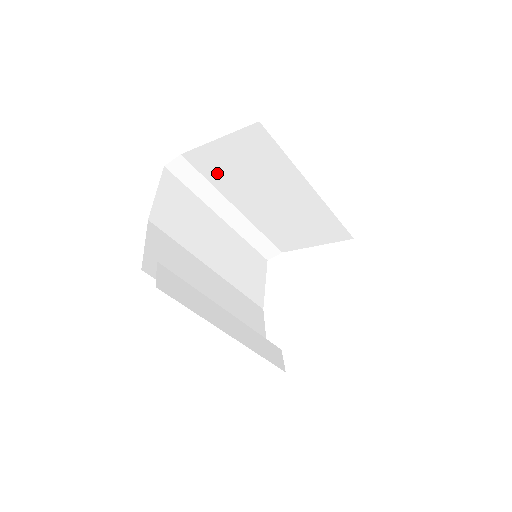
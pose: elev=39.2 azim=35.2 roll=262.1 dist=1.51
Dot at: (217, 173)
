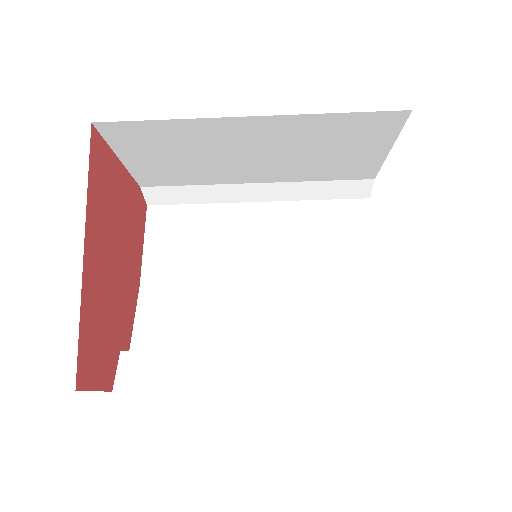
Dot at: (181, 176)
